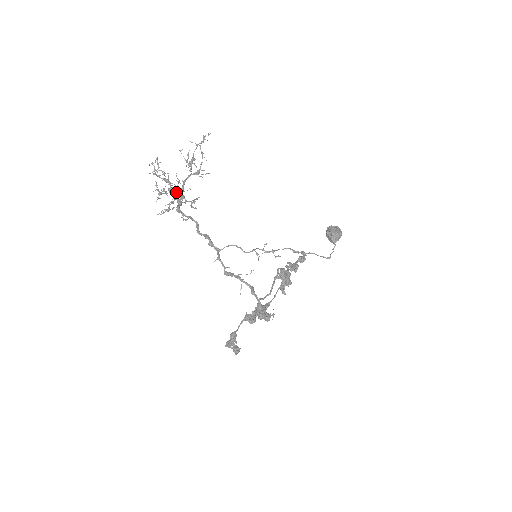
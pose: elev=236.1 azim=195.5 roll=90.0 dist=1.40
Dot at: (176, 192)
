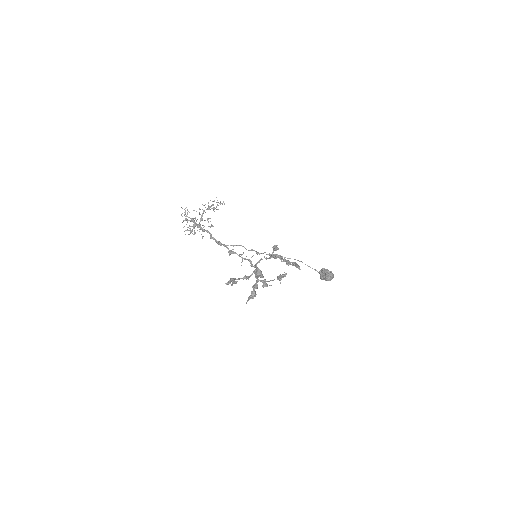
Dot at: occluded
